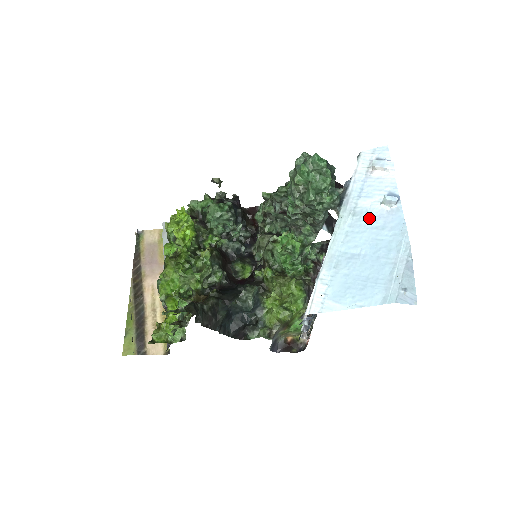
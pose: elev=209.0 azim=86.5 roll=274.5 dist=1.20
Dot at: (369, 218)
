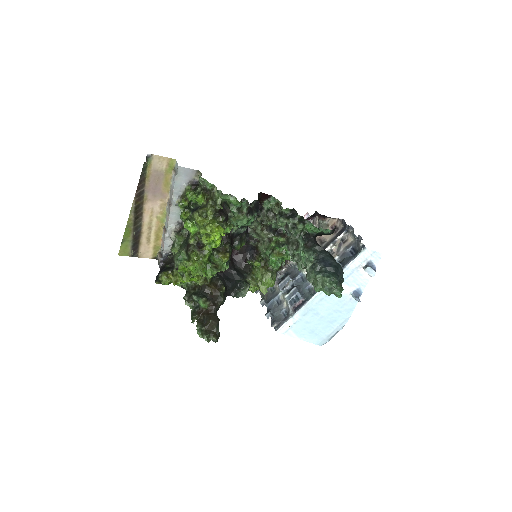
Dot at: (339, 298)
